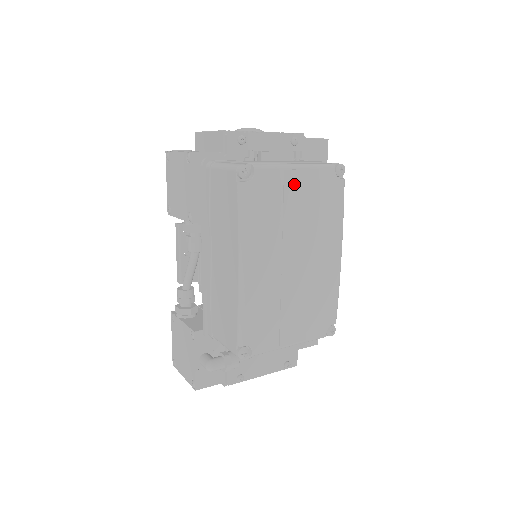
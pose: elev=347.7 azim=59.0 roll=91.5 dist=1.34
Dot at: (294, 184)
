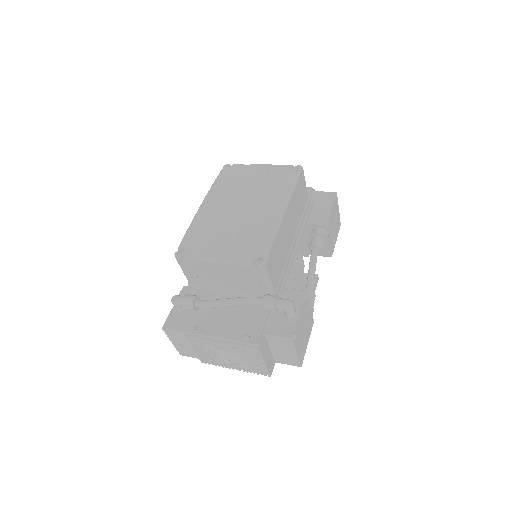
Dot at: (255, 170)
